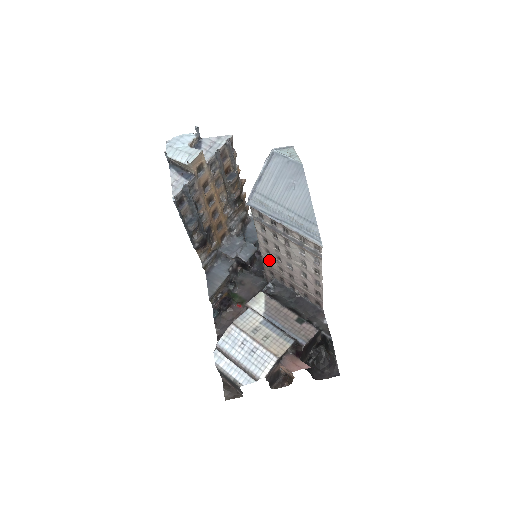
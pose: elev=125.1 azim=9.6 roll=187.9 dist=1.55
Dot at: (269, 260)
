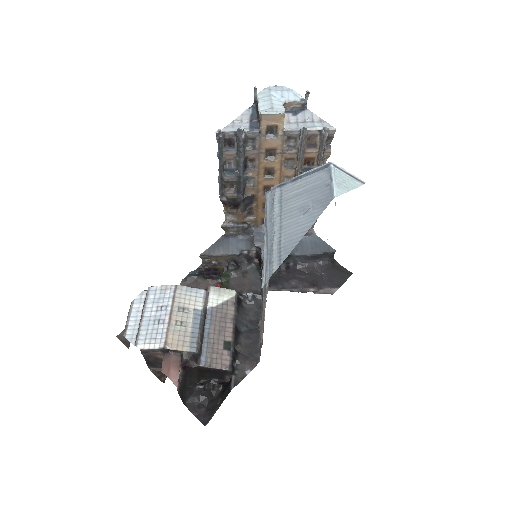
Dot at: occluded
